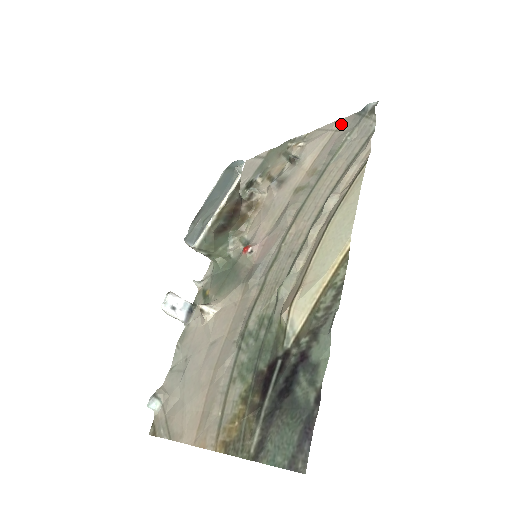
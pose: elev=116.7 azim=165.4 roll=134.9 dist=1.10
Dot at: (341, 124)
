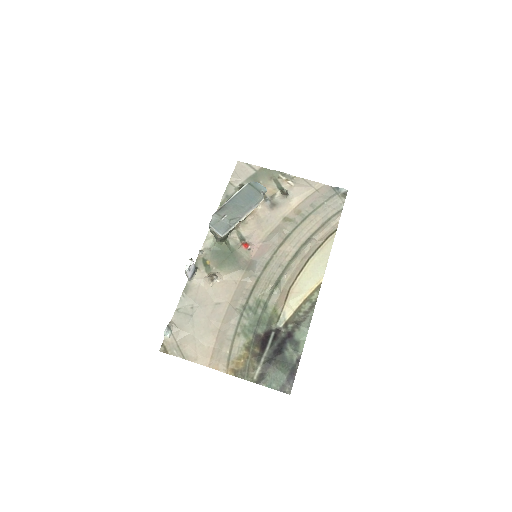
Dot at: (321, 188)
